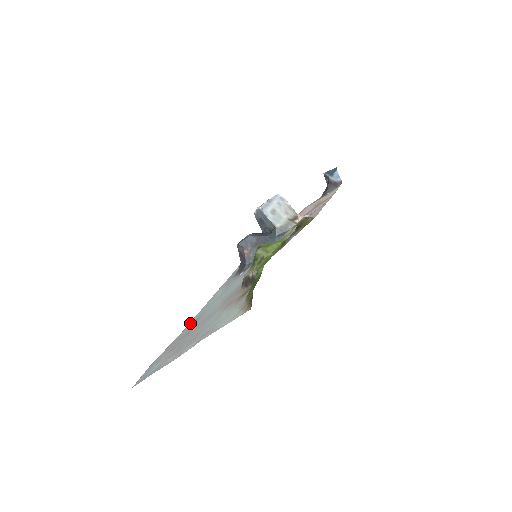
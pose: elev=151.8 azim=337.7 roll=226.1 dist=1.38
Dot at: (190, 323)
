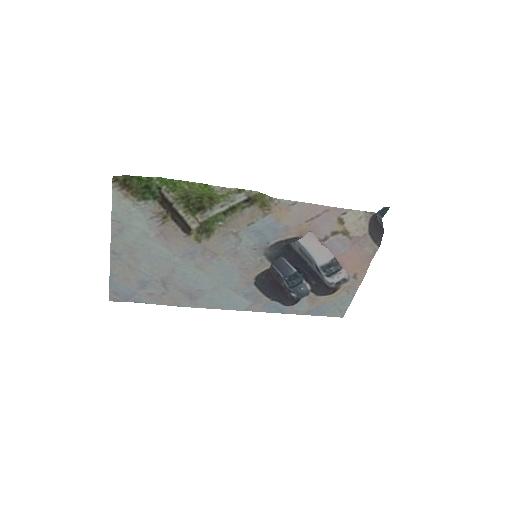
Dot at: (193, 304)
